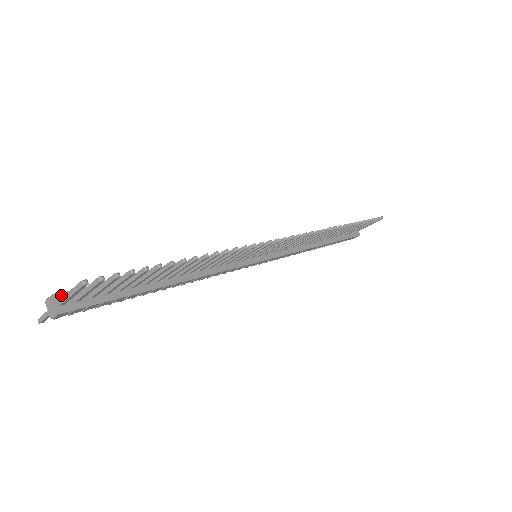
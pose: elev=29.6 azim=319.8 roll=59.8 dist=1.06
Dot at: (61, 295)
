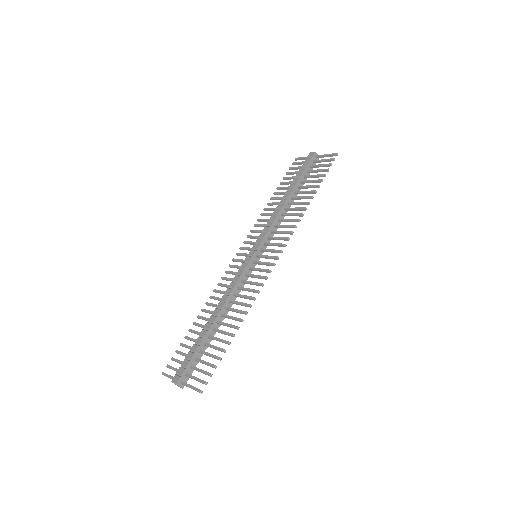
Dot at: (180, 379)
